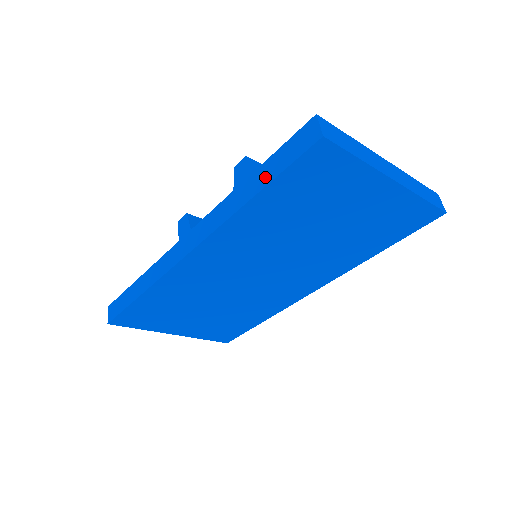
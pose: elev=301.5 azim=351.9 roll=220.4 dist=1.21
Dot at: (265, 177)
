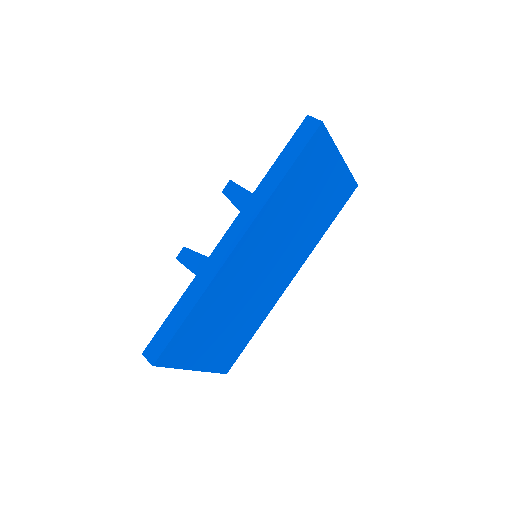
Dot at: (287, 162)
